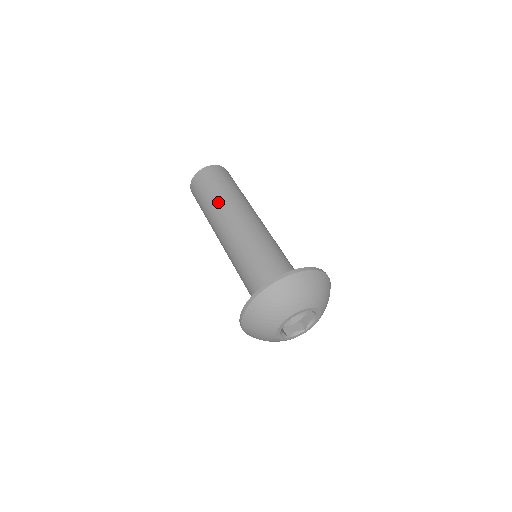
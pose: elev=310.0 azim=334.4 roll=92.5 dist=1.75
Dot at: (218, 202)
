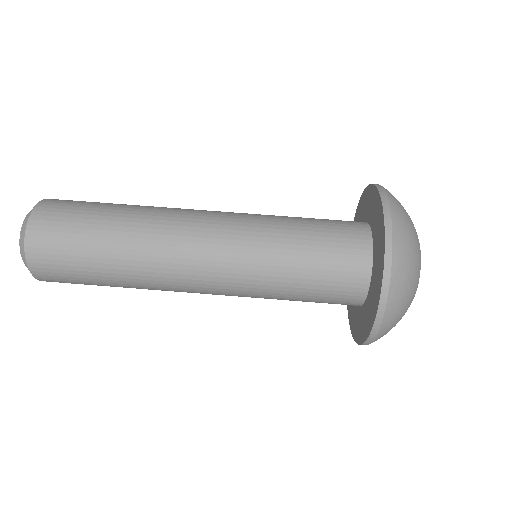
Dot at: (133, 223)
